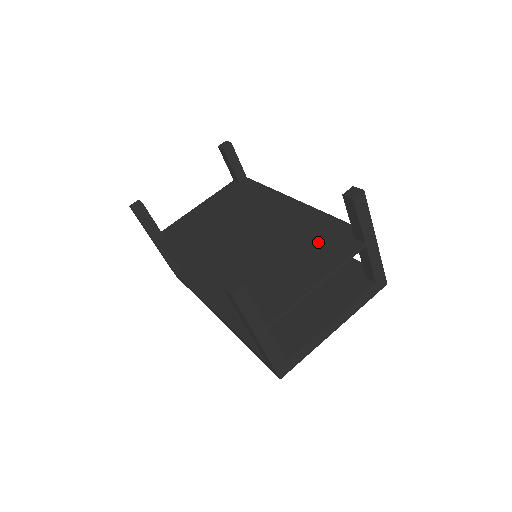
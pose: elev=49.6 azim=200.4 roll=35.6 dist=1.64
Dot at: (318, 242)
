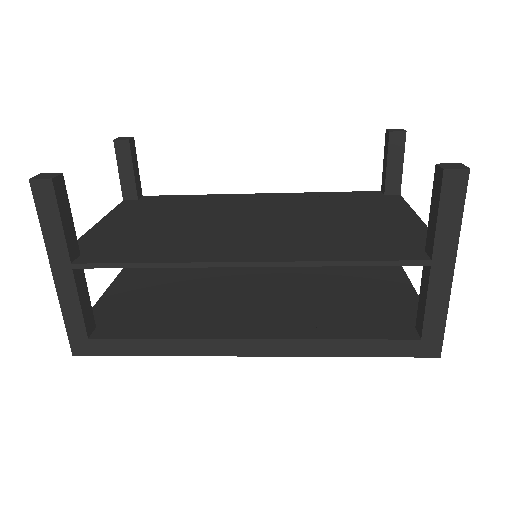
Dot at: (354, 203)
